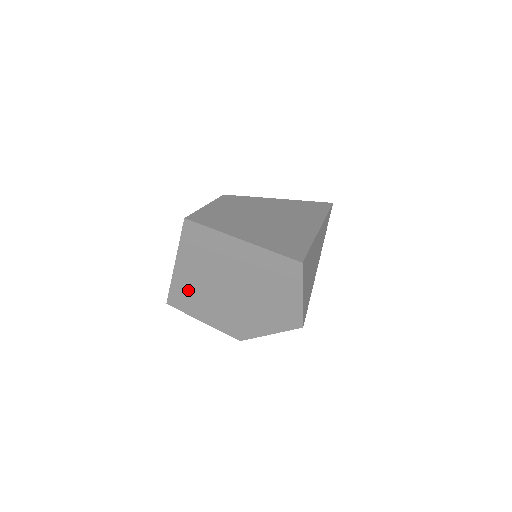
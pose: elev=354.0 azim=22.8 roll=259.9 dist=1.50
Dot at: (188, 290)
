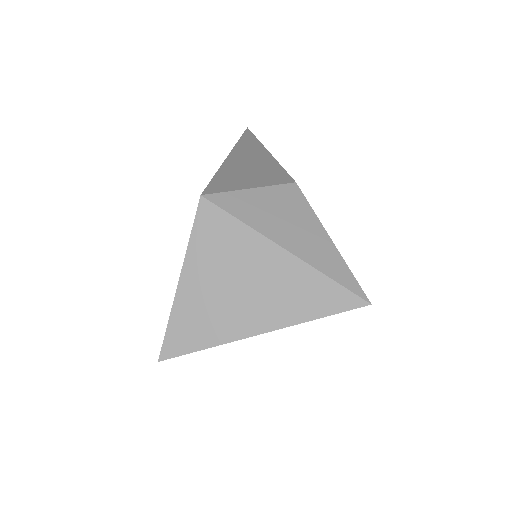
Dot at: occluded
